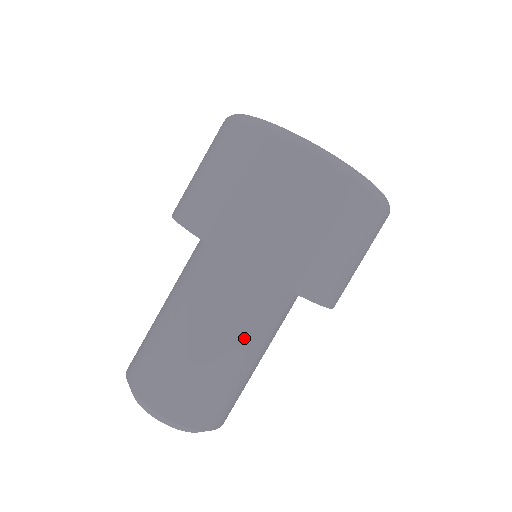
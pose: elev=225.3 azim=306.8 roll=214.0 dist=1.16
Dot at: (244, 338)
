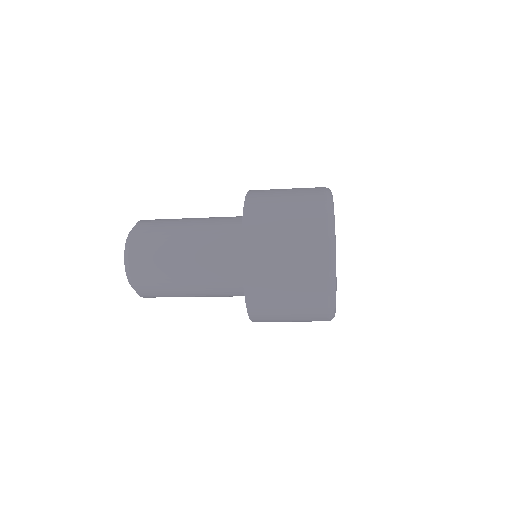
Dot at: (200, 251)
